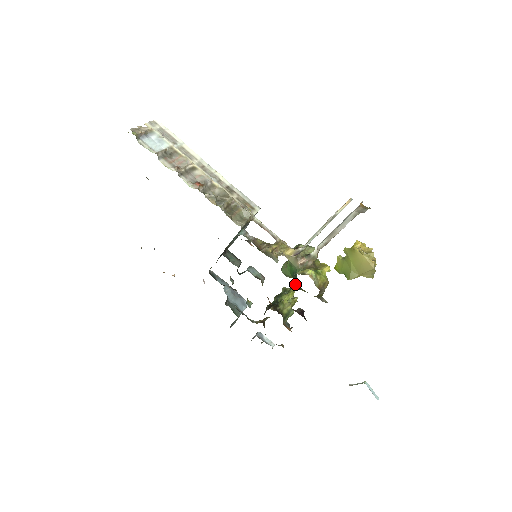
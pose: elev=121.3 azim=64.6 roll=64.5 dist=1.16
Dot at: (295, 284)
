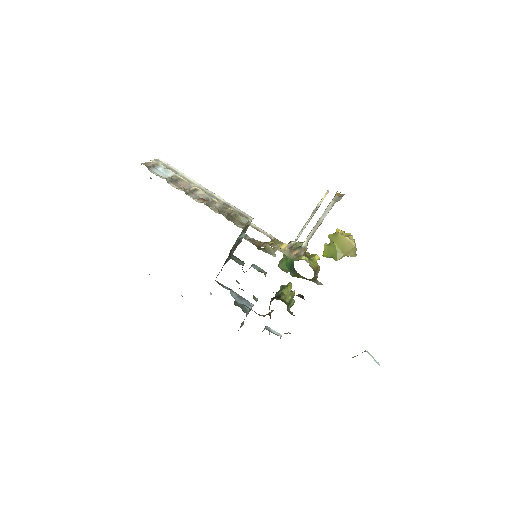
Dot at: (293, 272)
